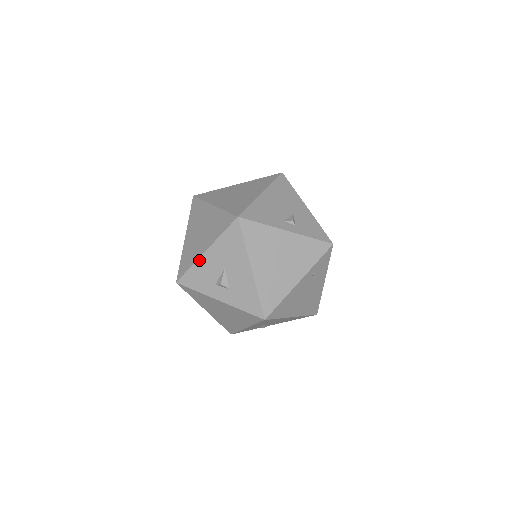
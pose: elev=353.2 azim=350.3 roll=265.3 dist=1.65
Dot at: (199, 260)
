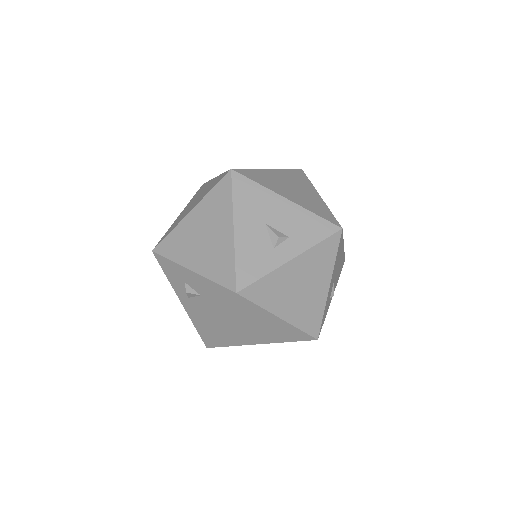
Dot at: (236, 243)
